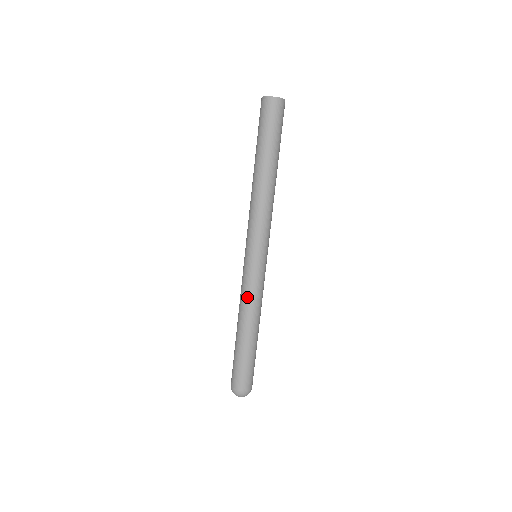
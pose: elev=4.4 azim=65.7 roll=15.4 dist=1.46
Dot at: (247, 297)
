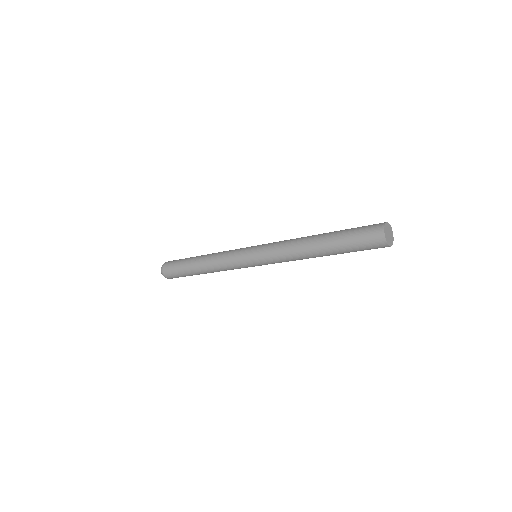
Dot at: occluded
